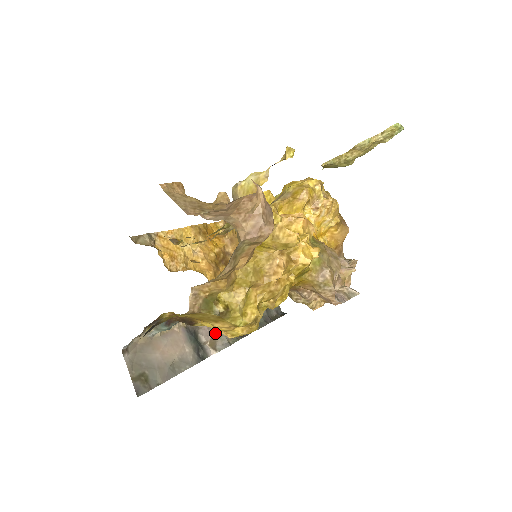
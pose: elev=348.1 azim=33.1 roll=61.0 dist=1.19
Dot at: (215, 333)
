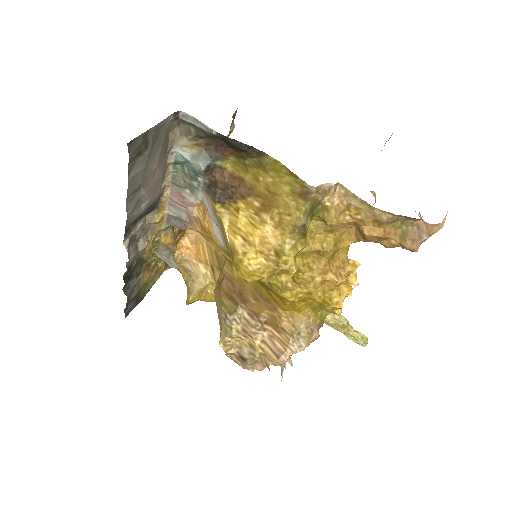
Dot at: (138, 239)
